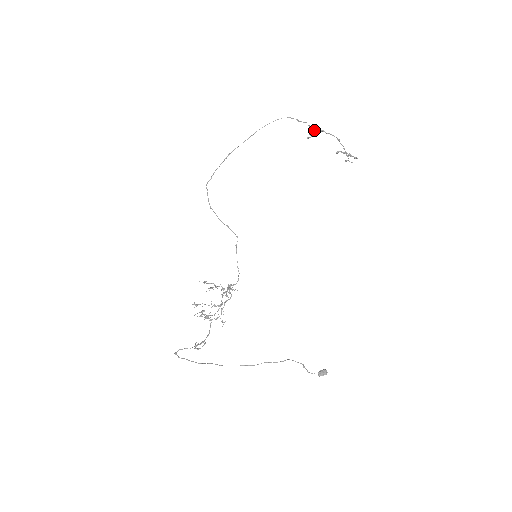
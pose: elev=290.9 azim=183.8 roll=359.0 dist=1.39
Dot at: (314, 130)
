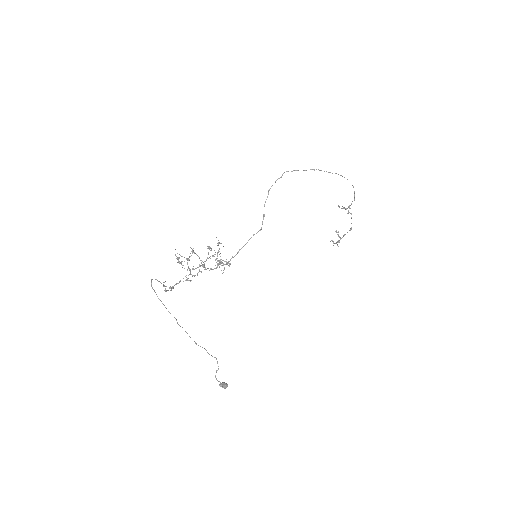
Dot at: (349, 208)
